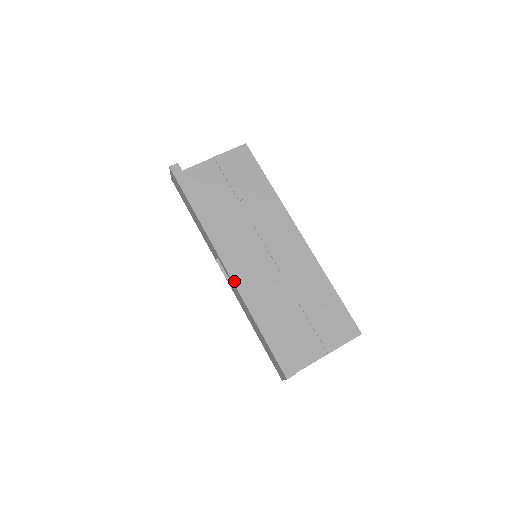
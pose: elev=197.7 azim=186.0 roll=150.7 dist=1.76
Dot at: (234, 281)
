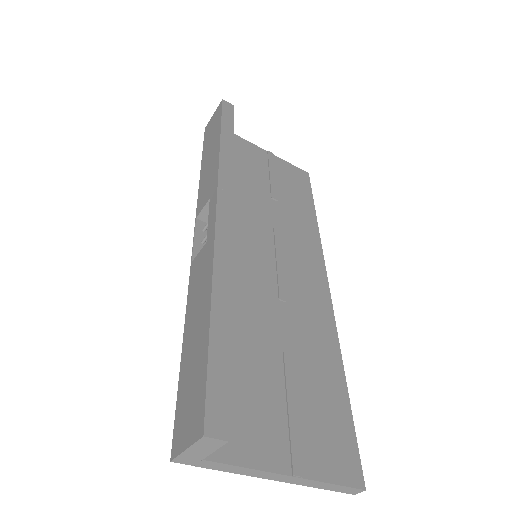
Dot at: (217, 231)
